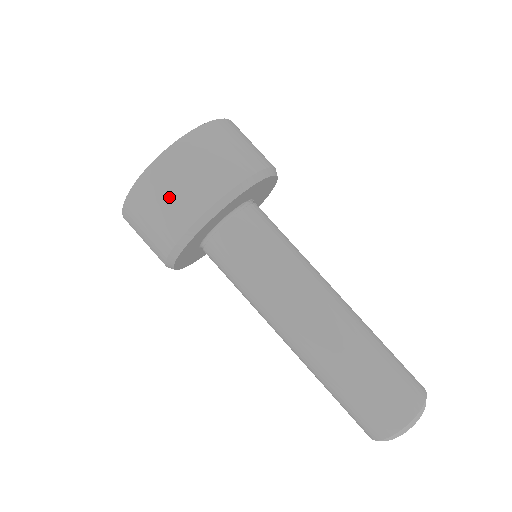
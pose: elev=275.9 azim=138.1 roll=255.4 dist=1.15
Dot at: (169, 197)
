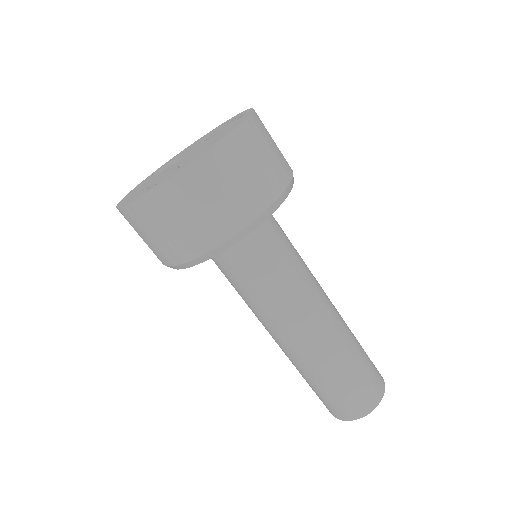
Dot at: occluded
